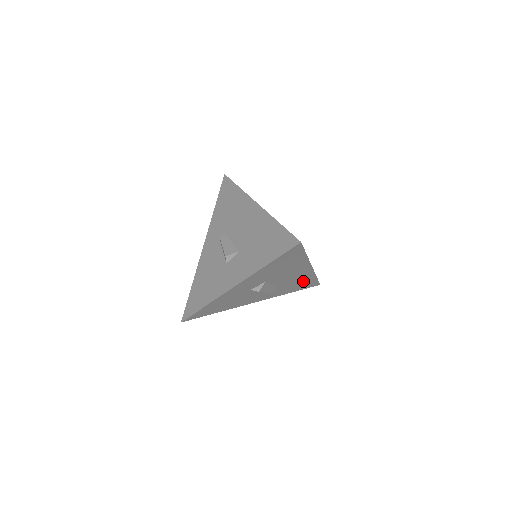
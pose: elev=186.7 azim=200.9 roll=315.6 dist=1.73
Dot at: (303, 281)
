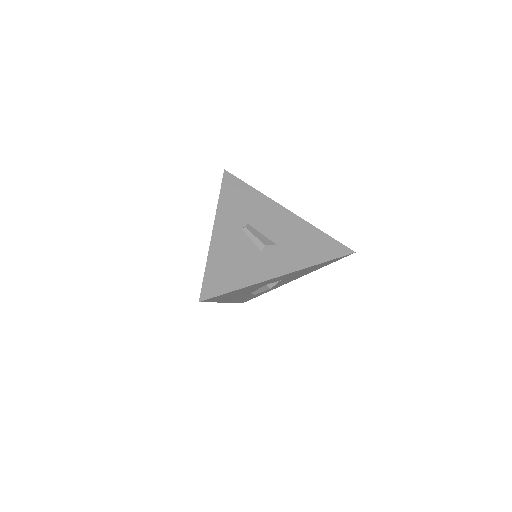
Dot at: (261, 293)
